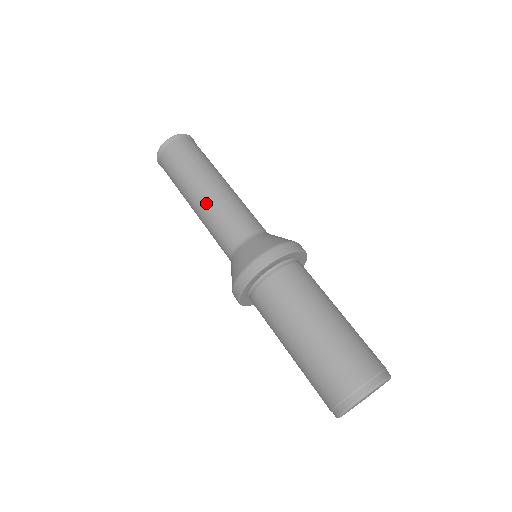
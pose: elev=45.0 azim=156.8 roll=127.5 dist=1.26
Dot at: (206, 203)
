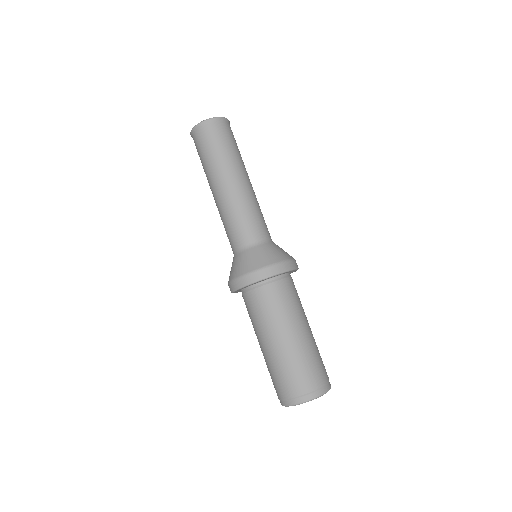
Dot at: (239, 193)
